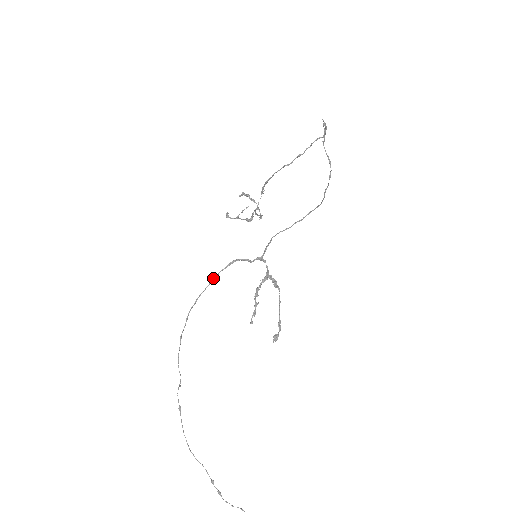
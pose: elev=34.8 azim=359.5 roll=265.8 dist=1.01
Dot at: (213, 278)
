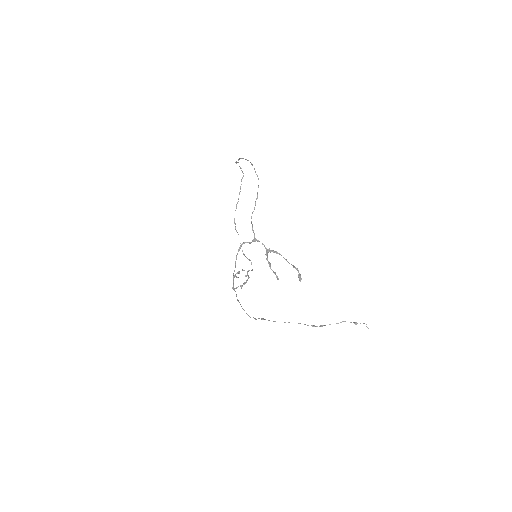
Dot at: (235, 262)
